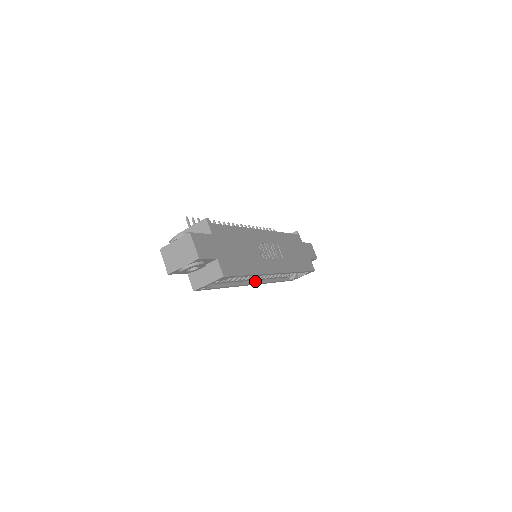
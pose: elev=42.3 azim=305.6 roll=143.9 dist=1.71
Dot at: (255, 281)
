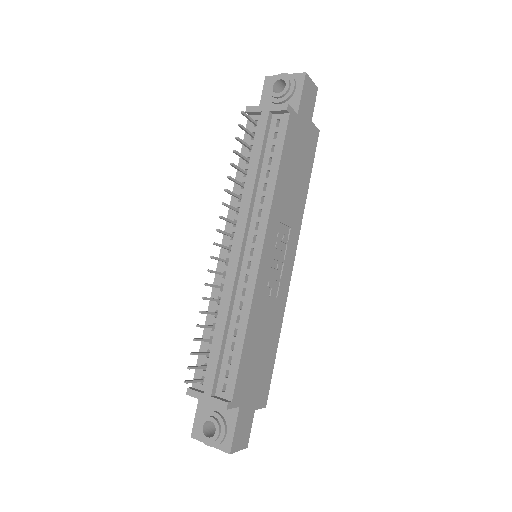
Dot at: occluded
